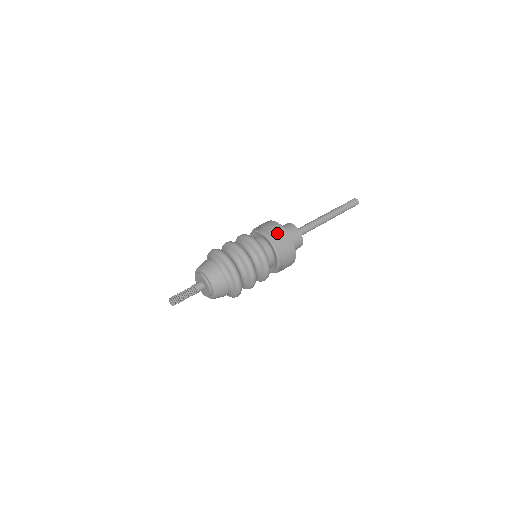
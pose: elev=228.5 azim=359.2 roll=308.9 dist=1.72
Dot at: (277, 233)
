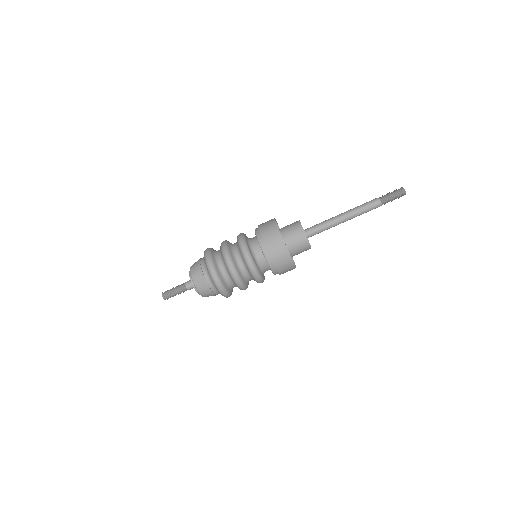
Dot at: (265, 227)
